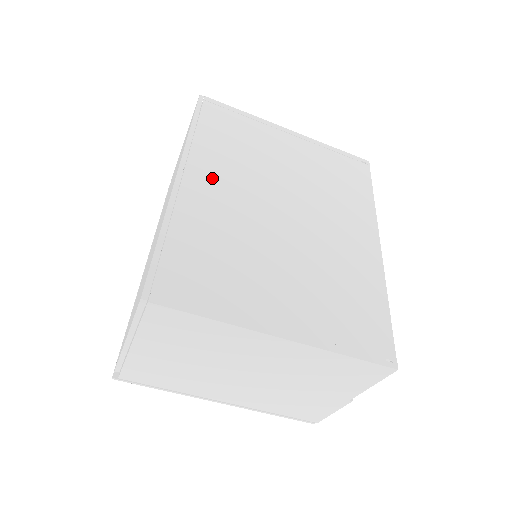
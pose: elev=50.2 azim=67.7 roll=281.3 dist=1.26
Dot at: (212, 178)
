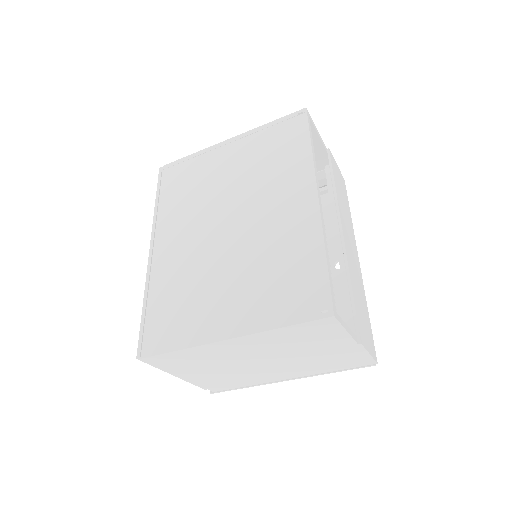
Dot at: (172, 235)
